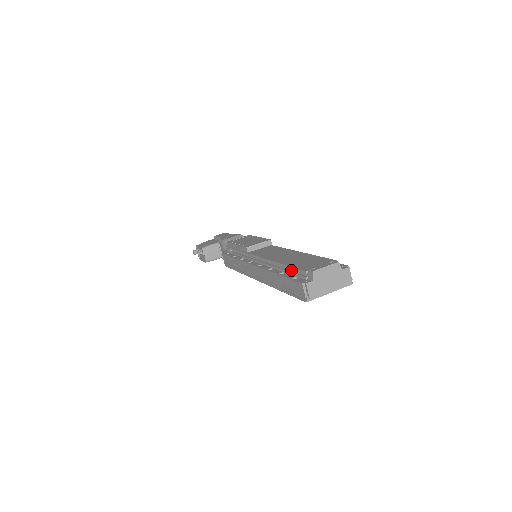
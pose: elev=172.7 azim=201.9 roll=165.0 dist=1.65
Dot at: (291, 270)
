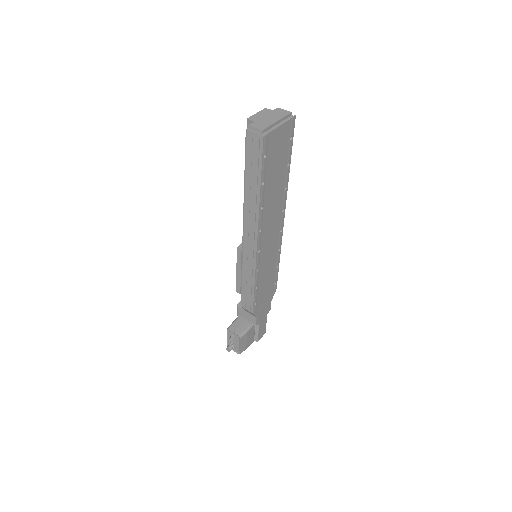
Dot at: occluded
